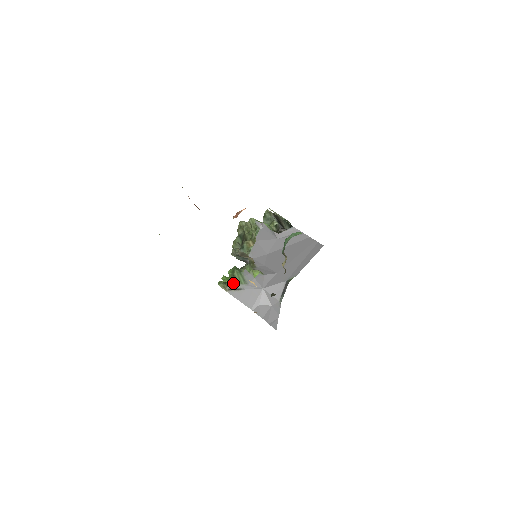
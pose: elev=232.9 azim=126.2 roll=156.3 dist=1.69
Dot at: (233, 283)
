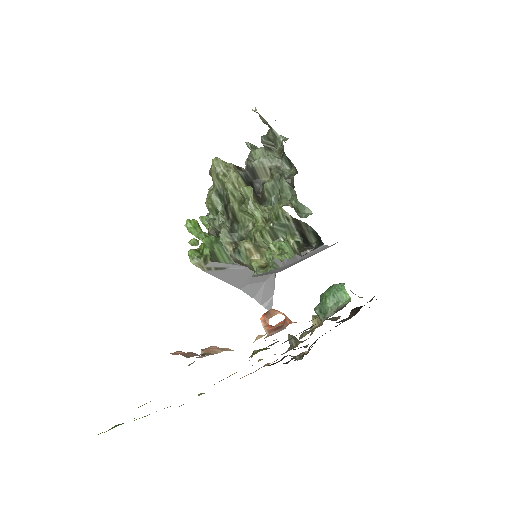
Dot at: (213, 261)
